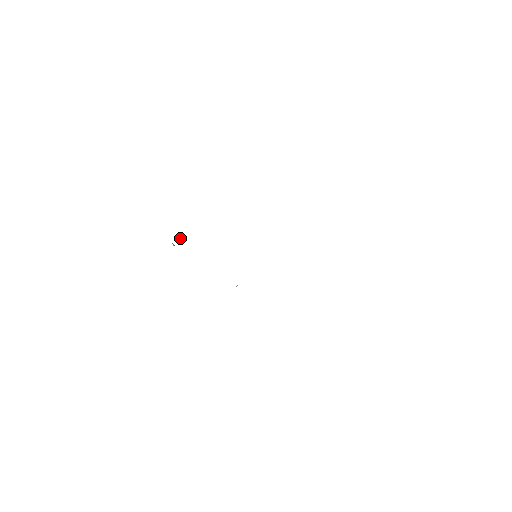
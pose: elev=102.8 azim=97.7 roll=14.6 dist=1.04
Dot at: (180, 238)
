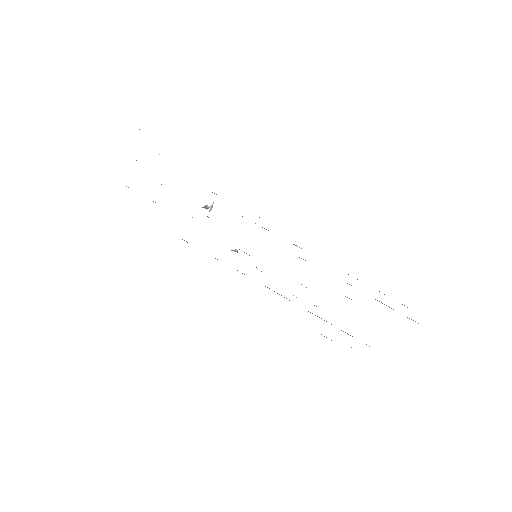
Dot at: (210, 209)
